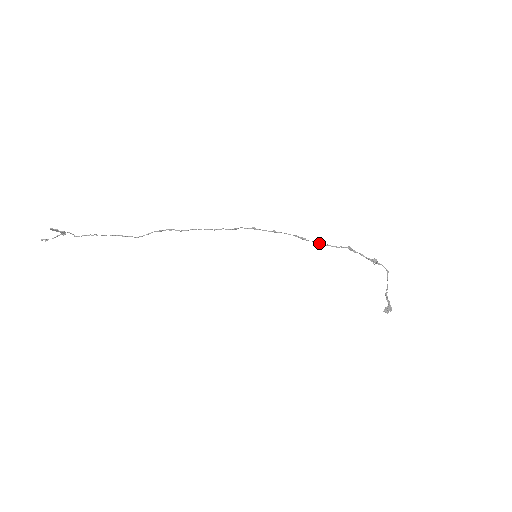
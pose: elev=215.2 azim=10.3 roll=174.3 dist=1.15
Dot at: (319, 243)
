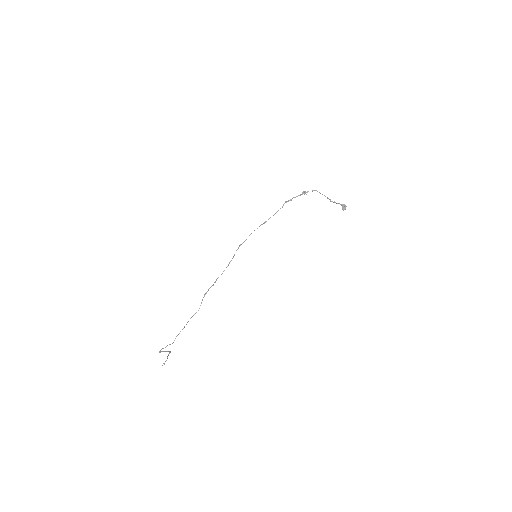
Dot at: occluded
